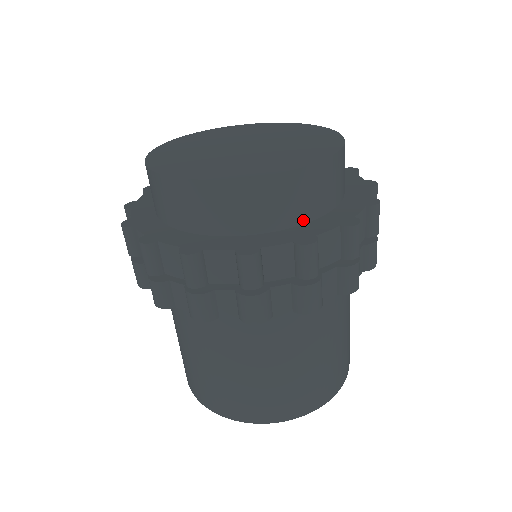
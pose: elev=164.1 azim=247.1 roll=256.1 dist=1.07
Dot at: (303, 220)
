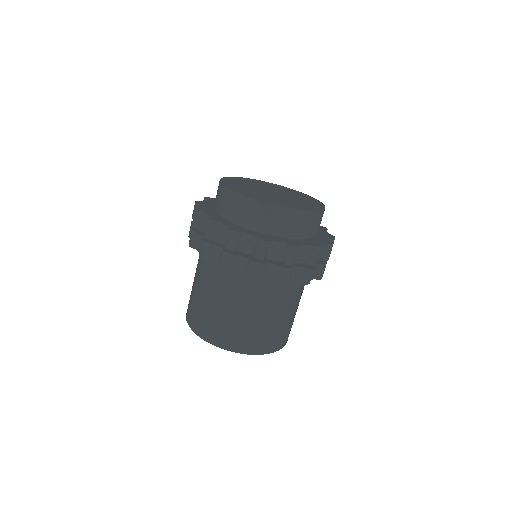
Dot at: (293, 237)
